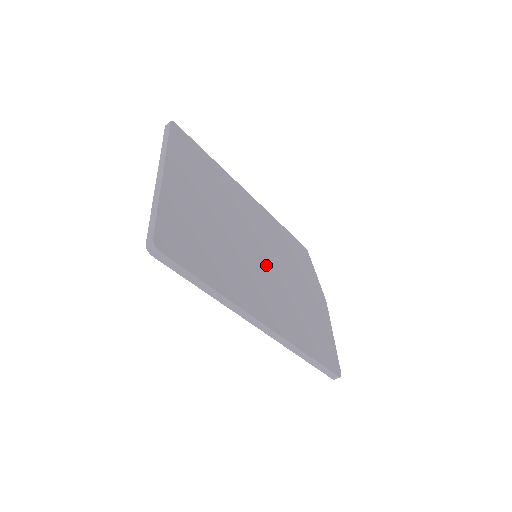
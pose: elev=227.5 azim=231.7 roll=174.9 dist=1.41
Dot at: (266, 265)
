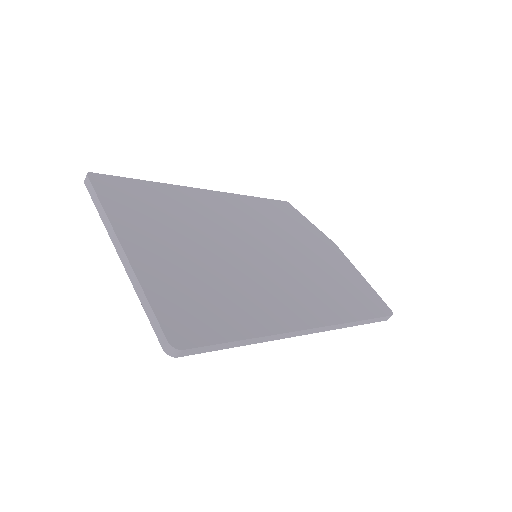
Dot at: (271, 259)
